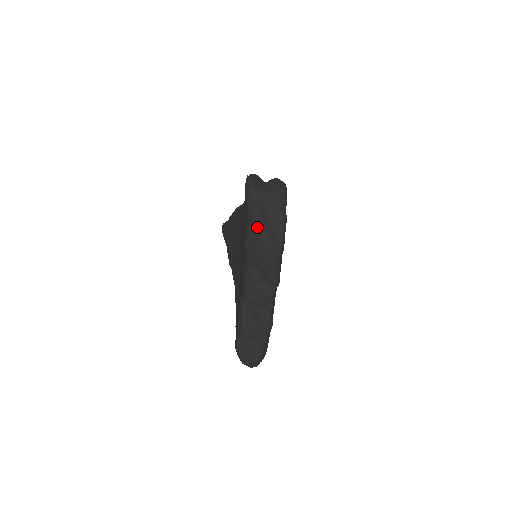
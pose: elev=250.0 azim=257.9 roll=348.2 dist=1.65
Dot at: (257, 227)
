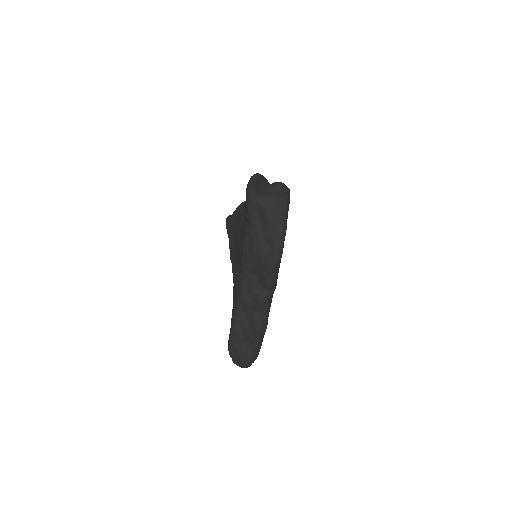
Dot at: (256, 232)
